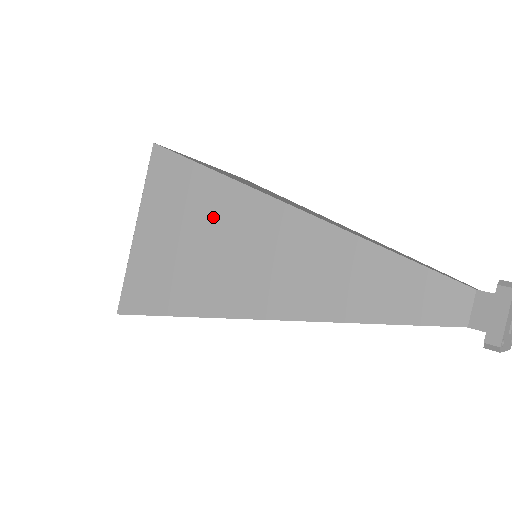
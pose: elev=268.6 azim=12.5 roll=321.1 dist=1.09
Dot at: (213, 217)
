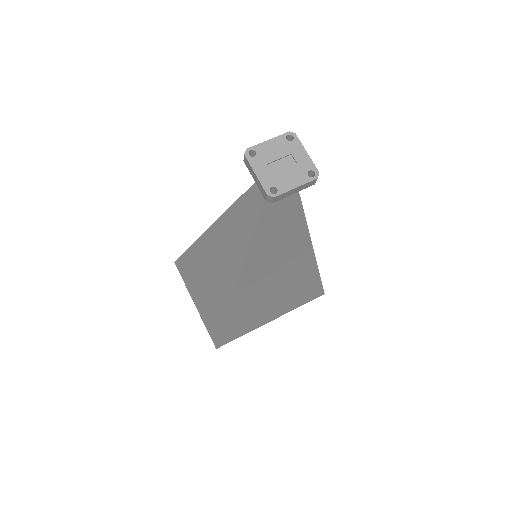
Dot at: occluded
